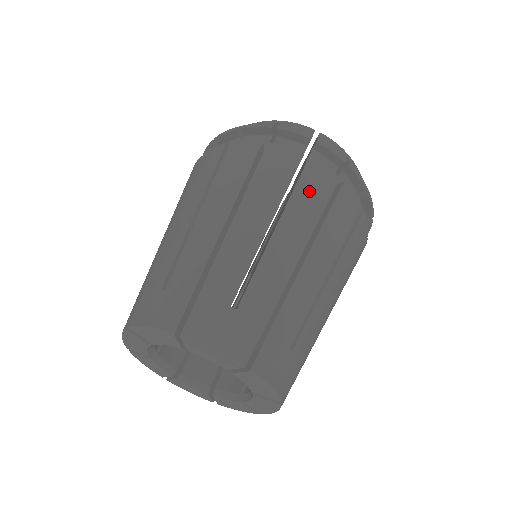
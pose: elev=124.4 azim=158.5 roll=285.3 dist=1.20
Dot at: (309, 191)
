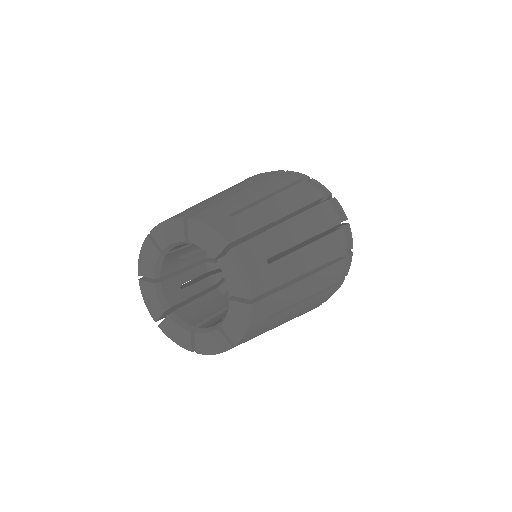
Dot at: (250, 179)
